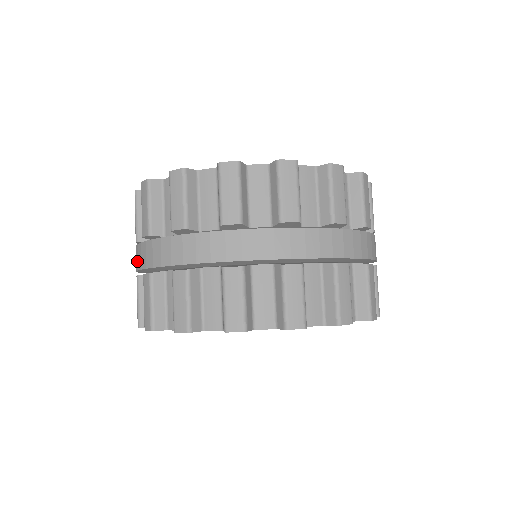
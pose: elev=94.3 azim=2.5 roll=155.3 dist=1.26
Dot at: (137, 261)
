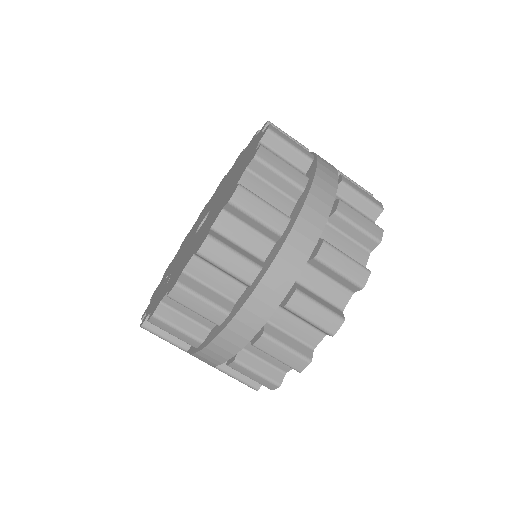
Dot at: occluded
